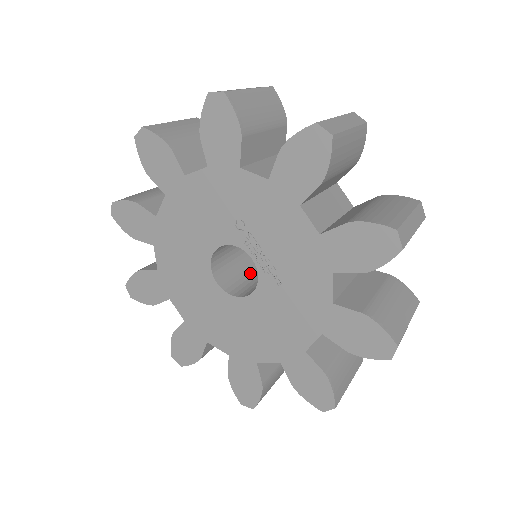
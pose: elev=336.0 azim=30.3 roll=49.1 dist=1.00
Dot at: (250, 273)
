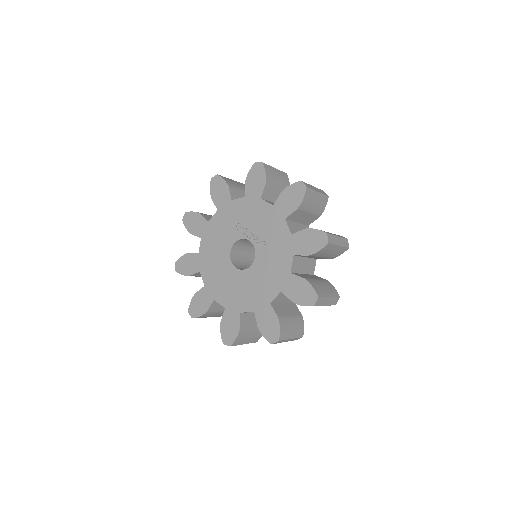
Dot at: occluded
